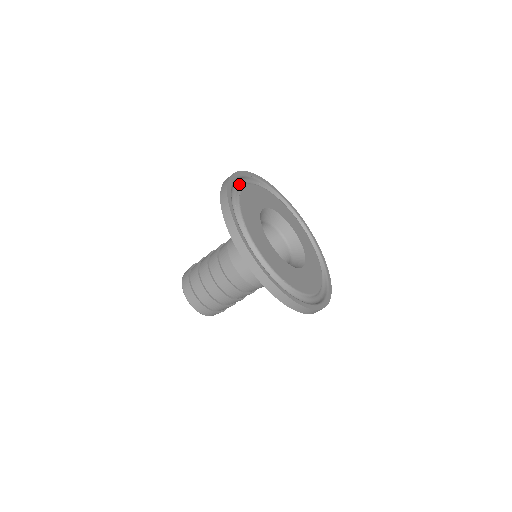
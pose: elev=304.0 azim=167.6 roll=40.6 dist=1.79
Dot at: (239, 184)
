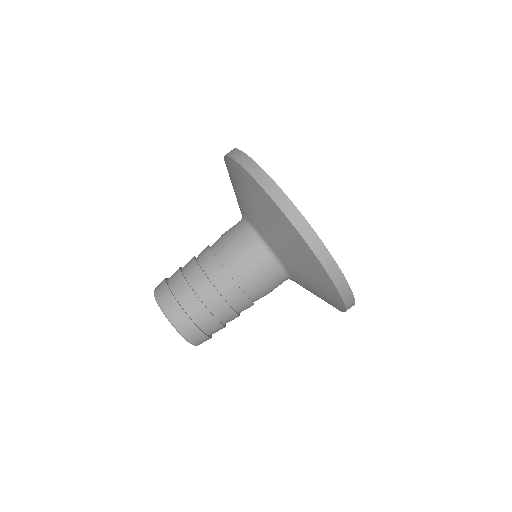
Dot at: occluded
